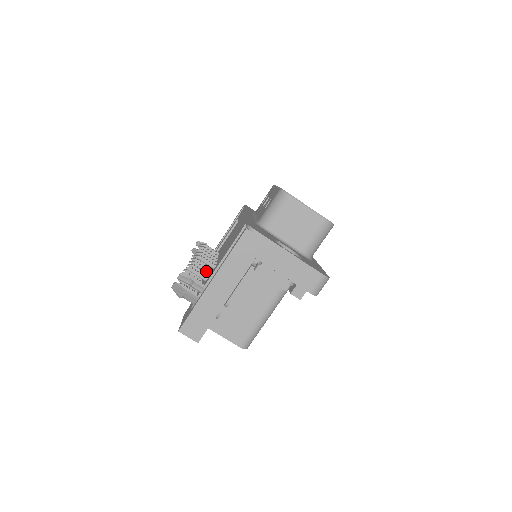
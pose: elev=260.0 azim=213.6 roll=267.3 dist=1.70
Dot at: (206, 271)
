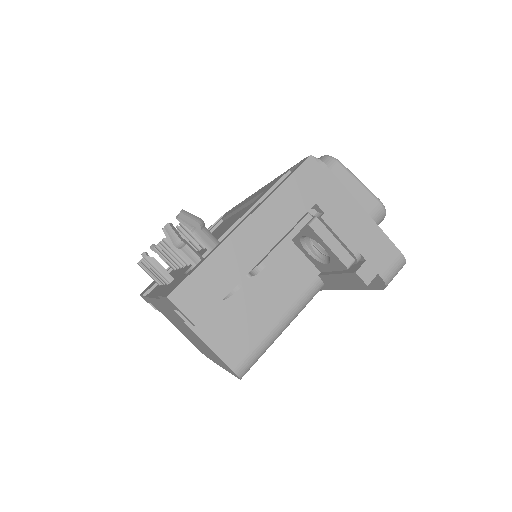
Dot at: occluded
